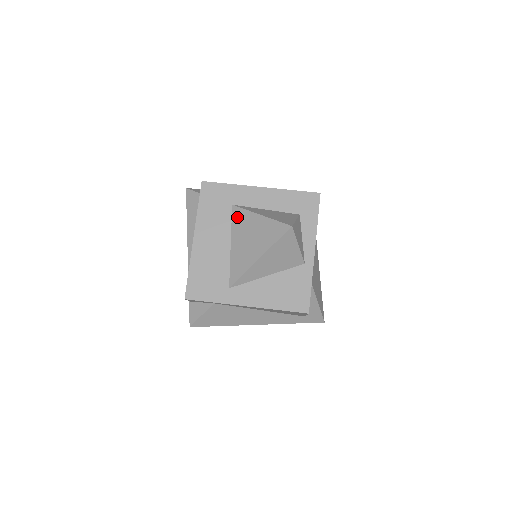
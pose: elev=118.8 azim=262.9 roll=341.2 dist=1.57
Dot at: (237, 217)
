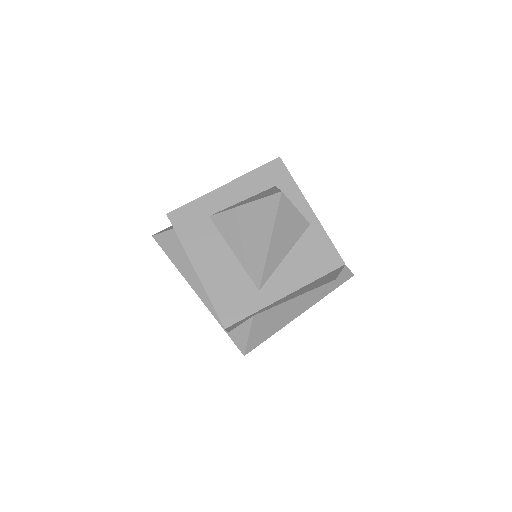
Dot at: (222, 223)
